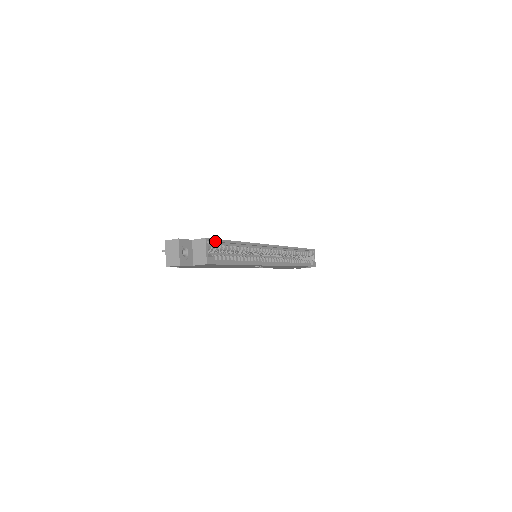
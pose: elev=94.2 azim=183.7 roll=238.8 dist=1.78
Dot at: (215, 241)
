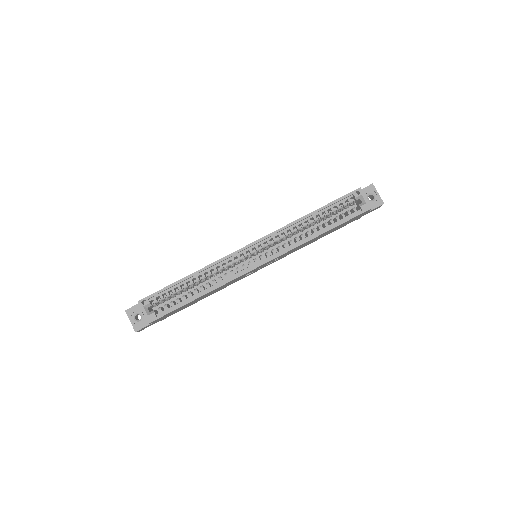
Dot at: (153, 296)
